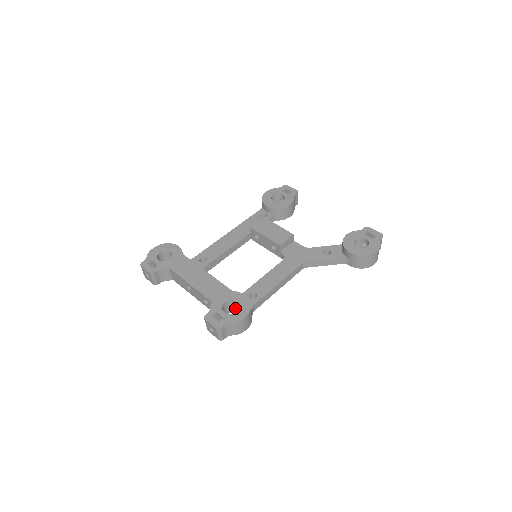
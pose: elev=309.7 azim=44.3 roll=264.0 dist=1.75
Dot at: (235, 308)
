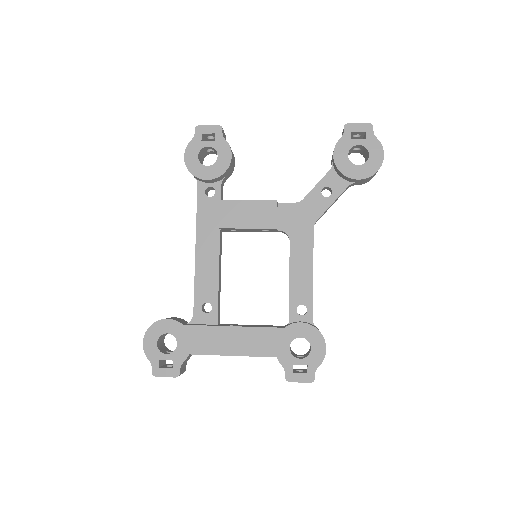
Dot at: occluded
